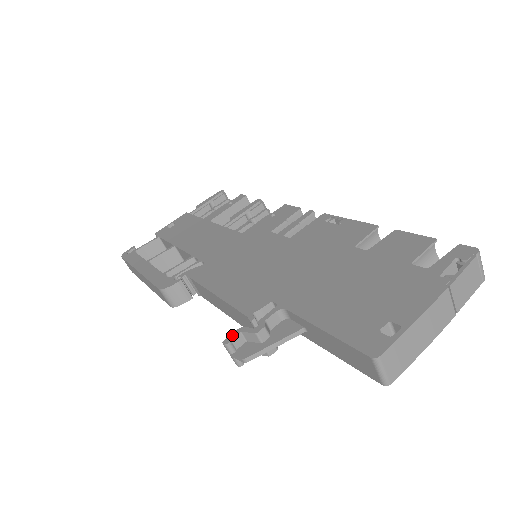
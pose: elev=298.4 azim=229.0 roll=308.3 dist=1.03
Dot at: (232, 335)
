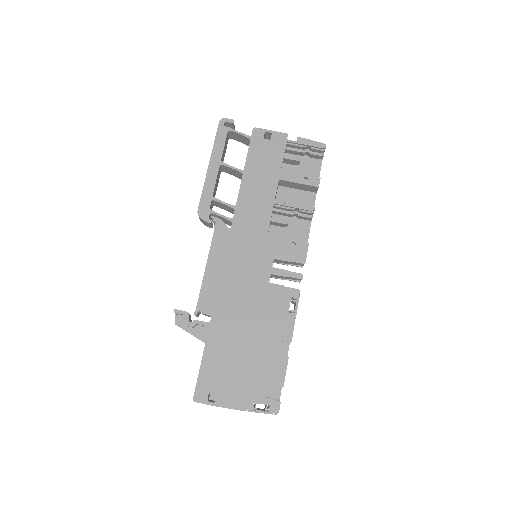
Dot at: (181, 311)
